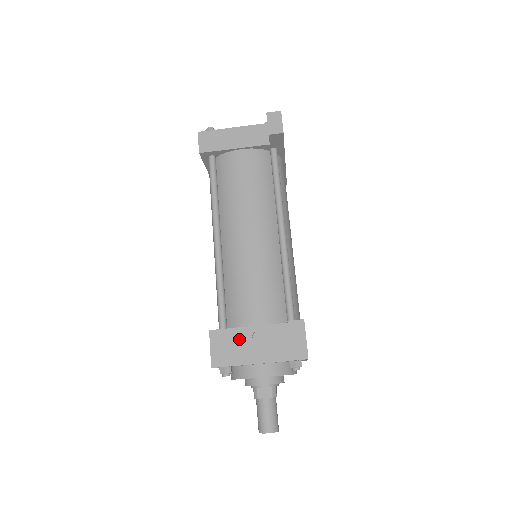
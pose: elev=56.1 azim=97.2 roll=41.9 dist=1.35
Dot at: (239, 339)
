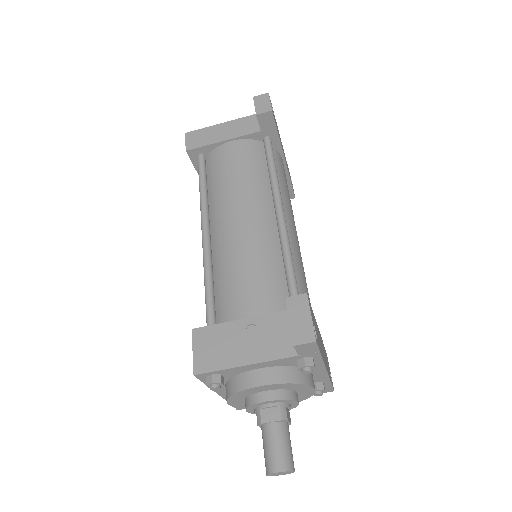
Dot at: (229, 335)
